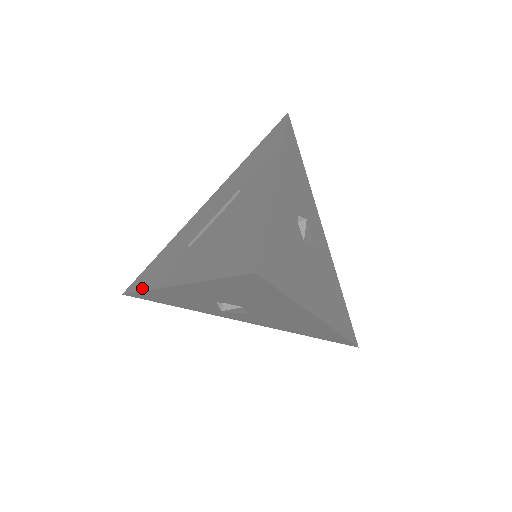
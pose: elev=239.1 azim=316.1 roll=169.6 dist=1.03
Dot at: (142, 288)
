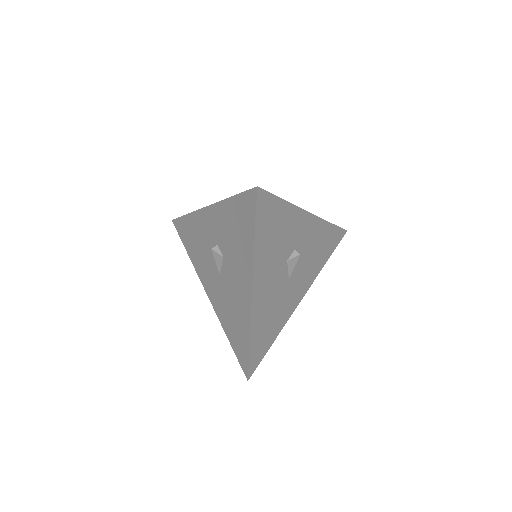
Dot at: occluded
